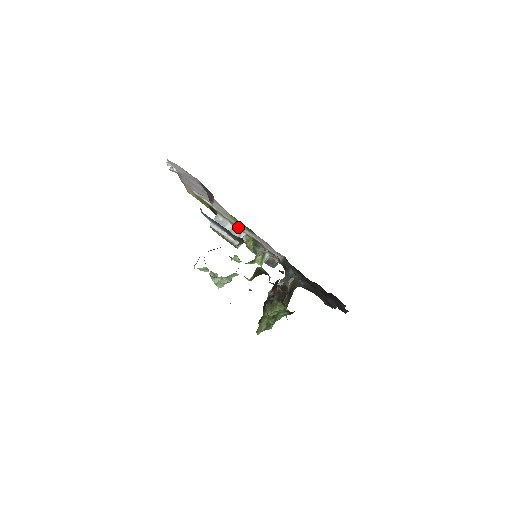
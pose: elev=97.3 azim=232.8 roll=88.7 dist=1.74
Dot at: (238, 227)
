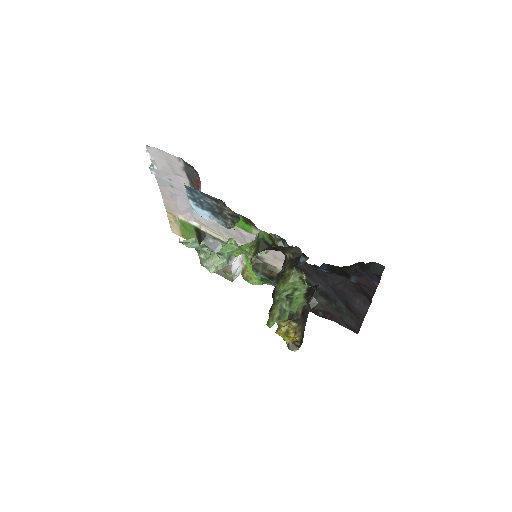
Dot at: occluded
